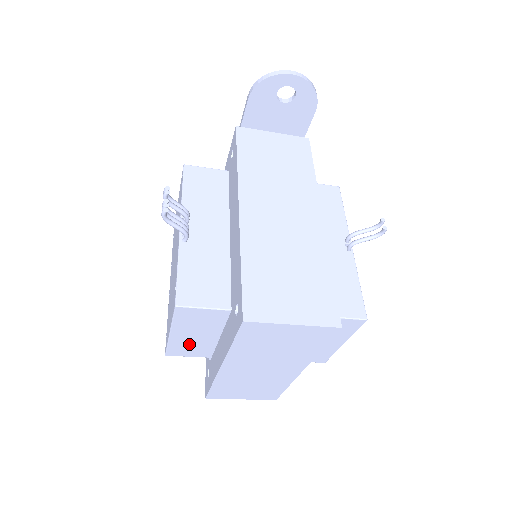
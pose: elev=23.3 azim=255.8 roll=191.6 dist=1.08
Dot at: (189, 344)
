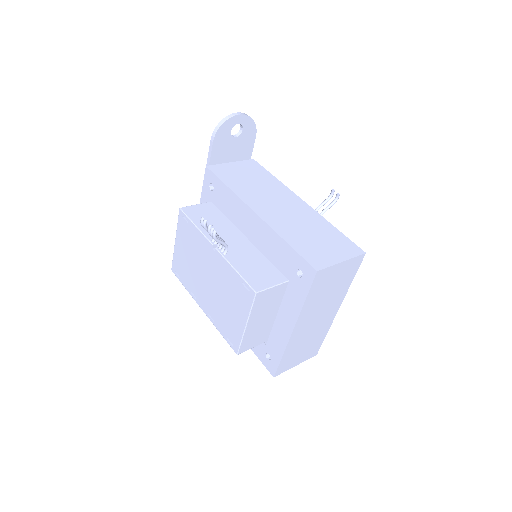
Dot at: (256, 332)
